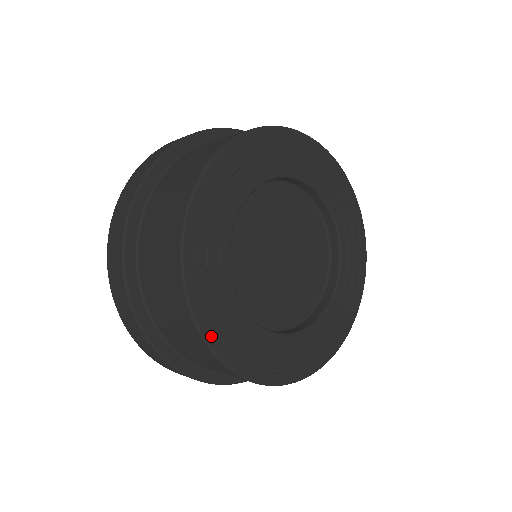
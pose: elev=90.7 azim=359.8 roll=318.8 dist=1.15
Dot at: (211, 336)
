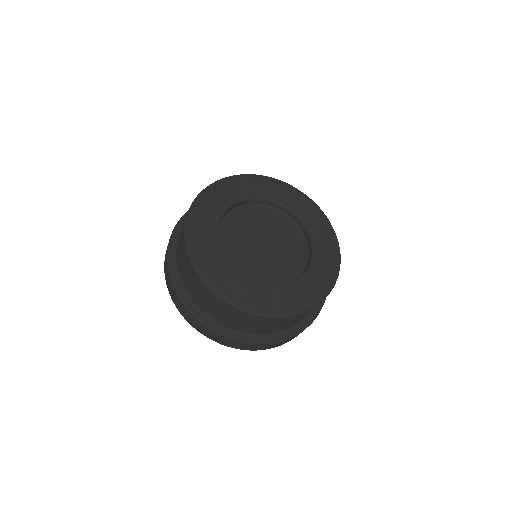
Dot at: (192, 247)
